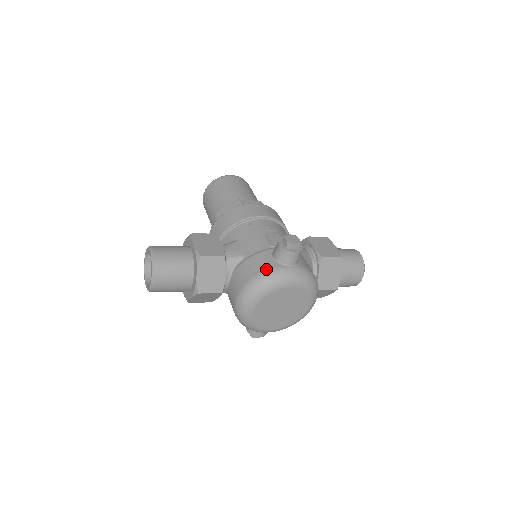
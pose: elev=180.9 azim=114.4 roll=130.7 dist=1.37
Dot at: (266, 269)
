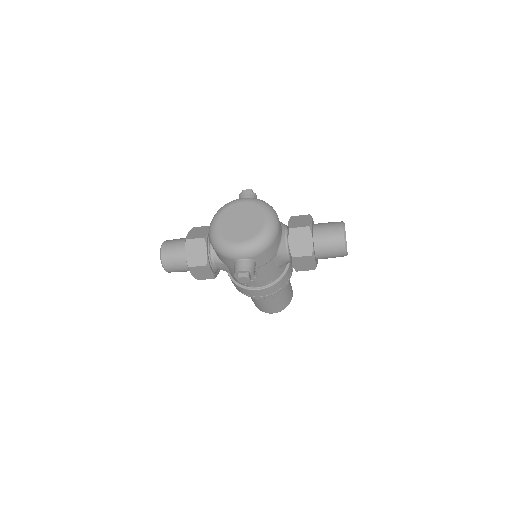
Dot at: occluded
